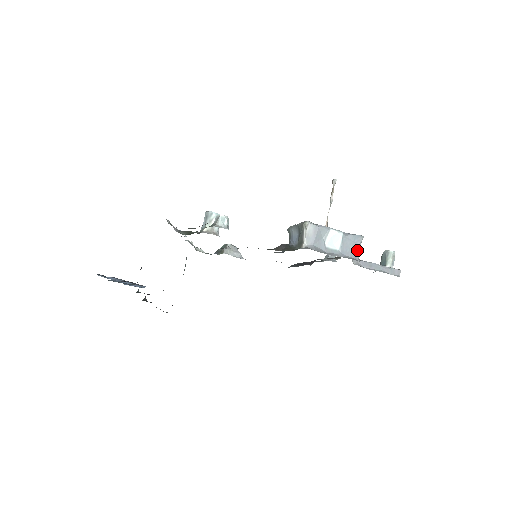
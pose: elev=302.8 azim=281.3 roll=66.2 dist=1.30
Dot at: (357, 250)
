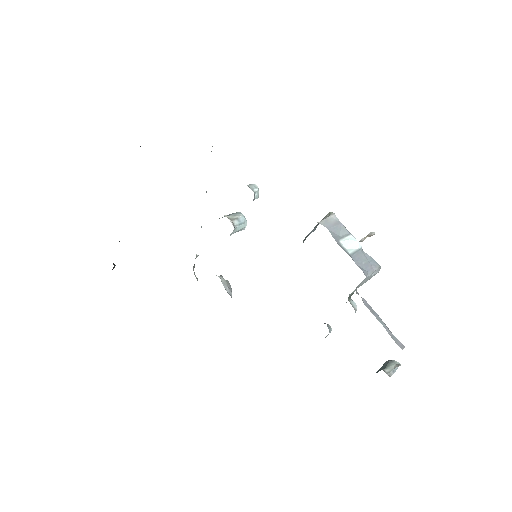
Dot at: (369, 270)
